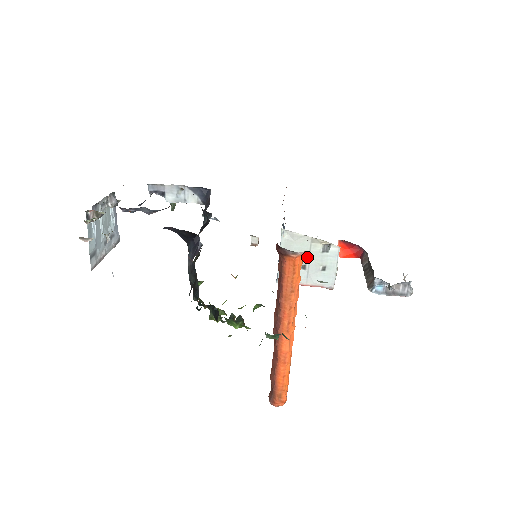
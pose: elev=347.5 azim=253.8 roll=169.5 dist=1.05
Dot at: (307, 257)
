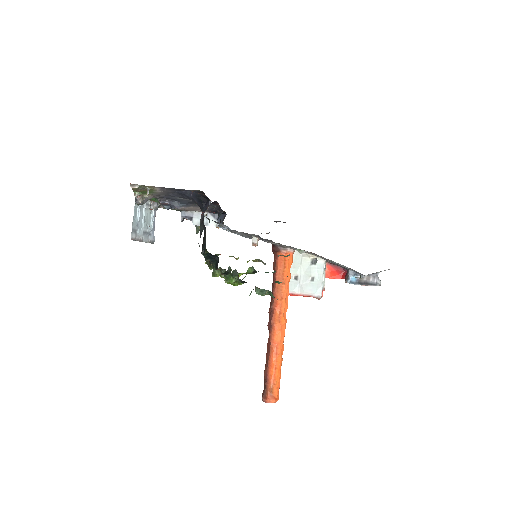
Dot at: (299, 269)
